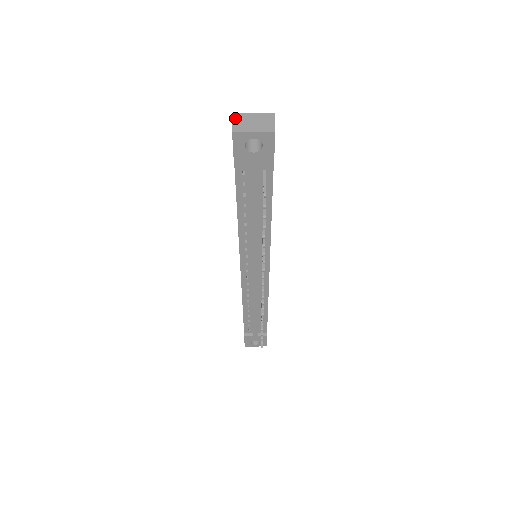
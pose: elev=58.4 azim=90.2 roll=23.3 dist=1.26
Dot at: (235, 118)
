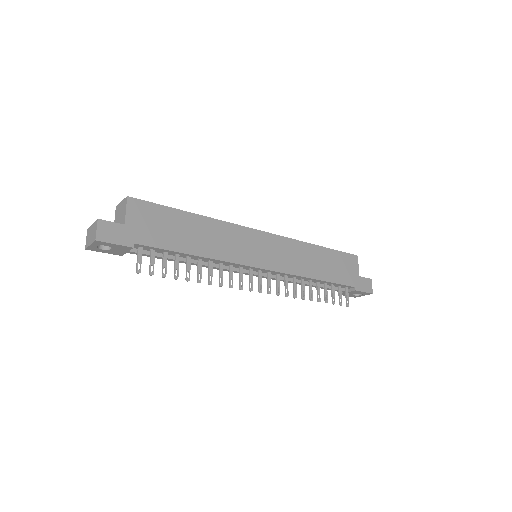
Dot at: (87, 234)
